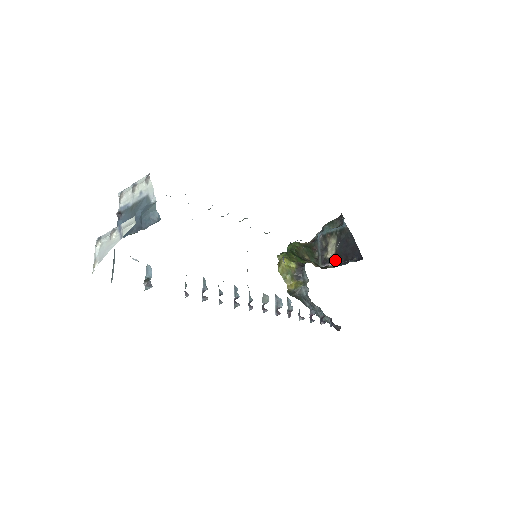
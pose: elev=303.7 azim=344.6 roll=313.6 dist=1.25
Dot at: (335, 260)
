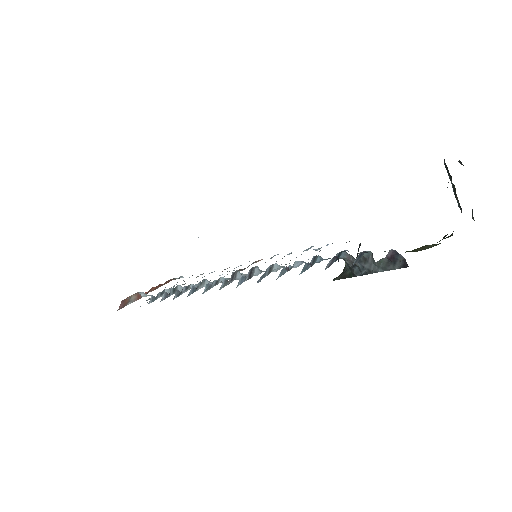
Dot at: occluded
